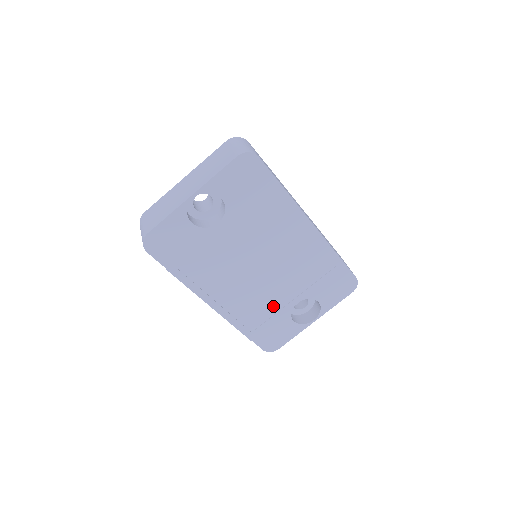
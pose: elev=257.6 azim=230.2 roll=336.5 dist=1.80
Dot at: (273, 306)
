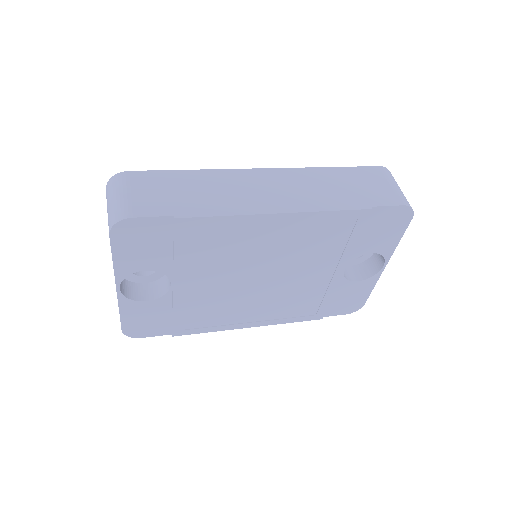
Dot at: (316, 289)
